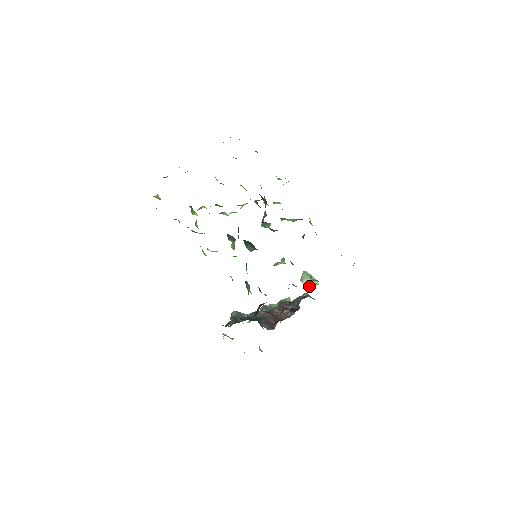
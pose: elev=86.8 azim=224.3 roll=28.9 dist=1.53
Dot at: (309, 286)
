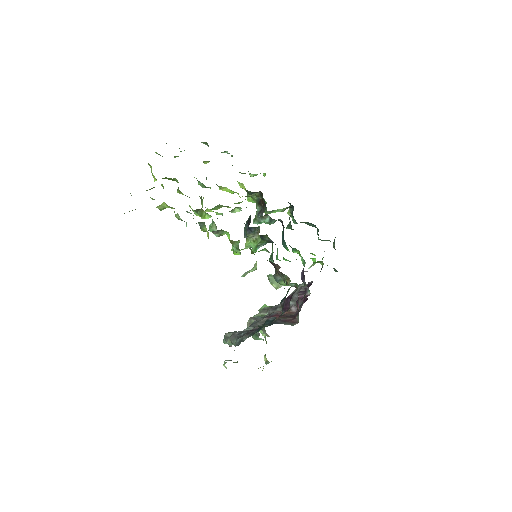
Dot at: (279, 287)
